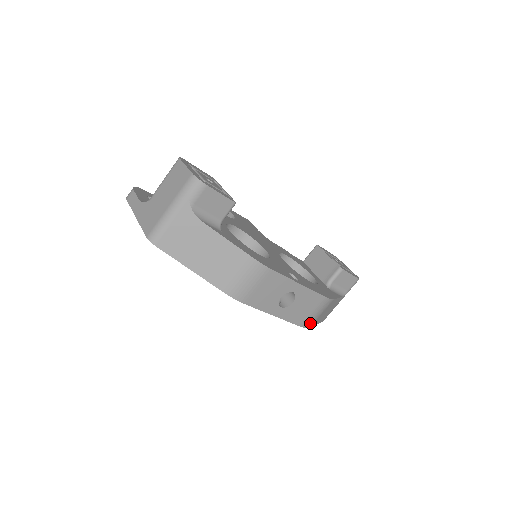
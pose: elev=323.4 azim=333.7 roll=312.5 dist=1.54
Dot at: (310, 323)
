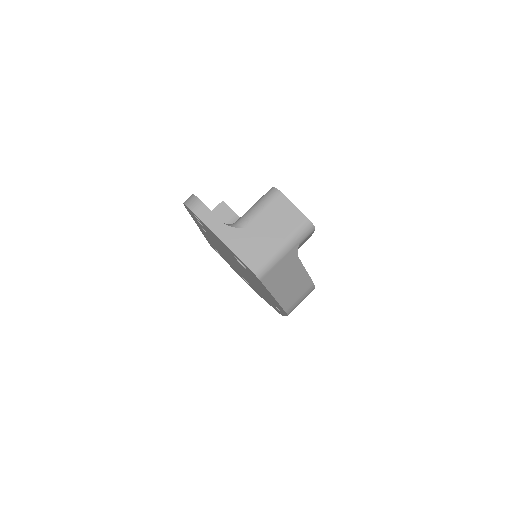
Dot at: occluded
